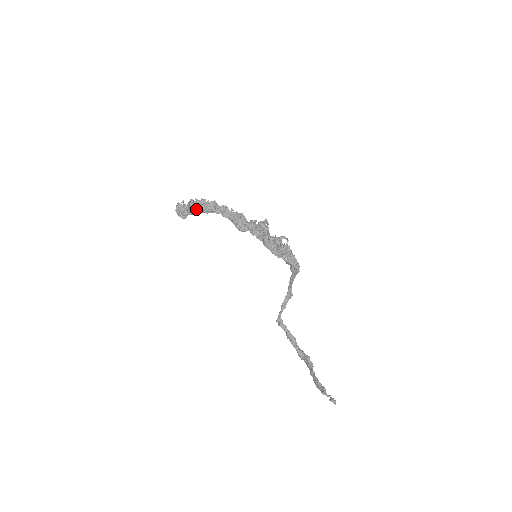
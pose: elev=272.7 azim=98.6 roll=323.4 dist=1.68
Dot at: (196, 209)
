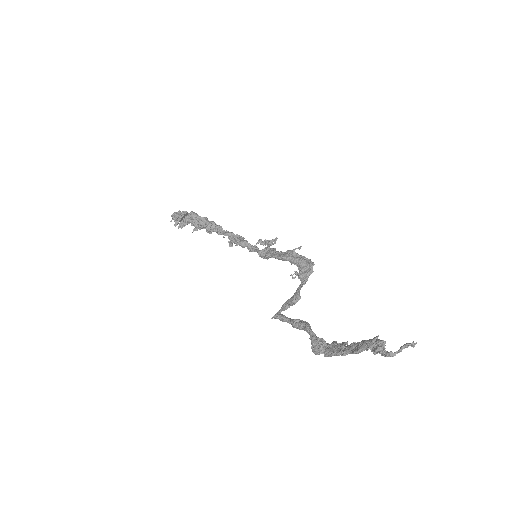
Dot at: (197, 216)
